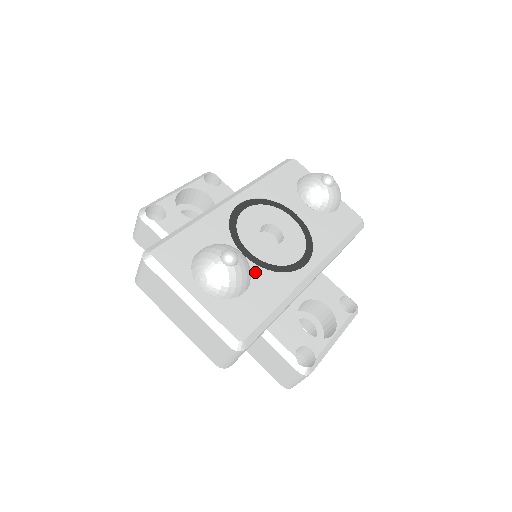
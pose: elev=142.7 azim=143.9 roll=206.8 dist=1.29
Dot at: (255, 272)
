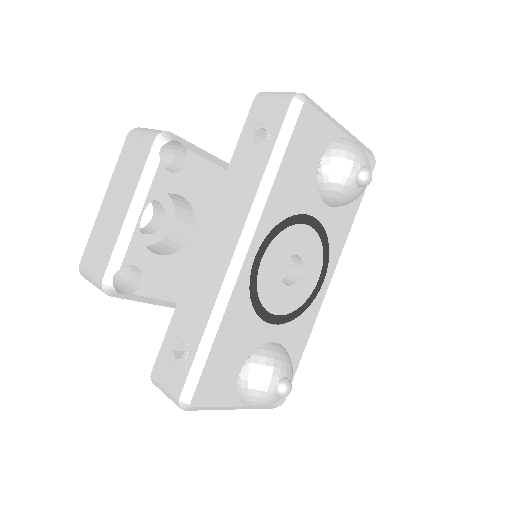
Dot at: (284, 333)
